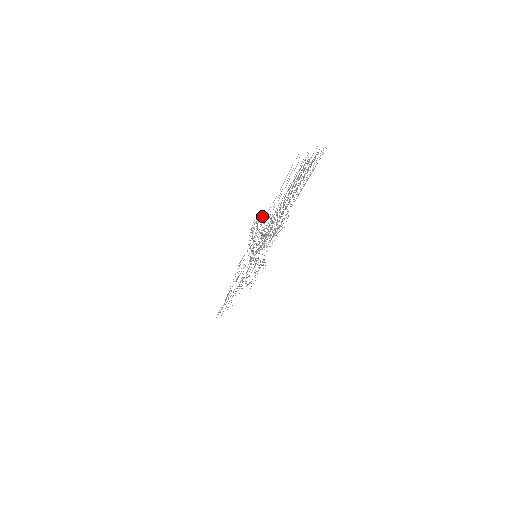
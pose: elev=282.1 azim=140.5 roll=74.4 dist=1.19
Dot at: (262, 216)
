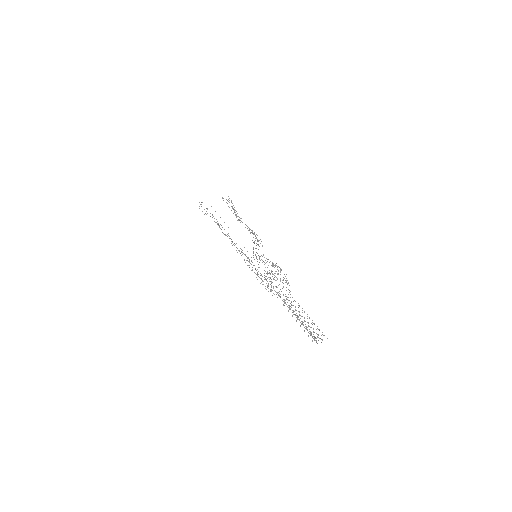
Dot at: occluded
